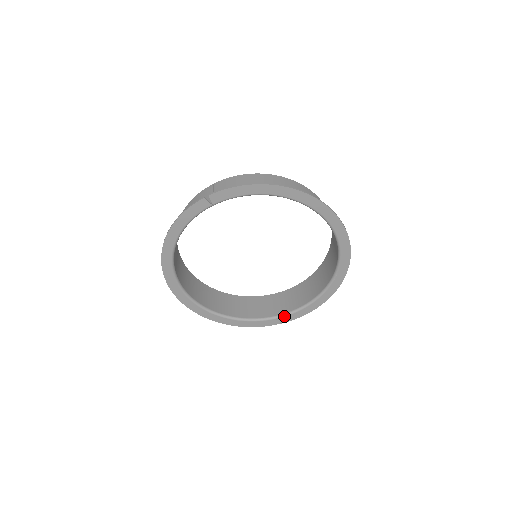
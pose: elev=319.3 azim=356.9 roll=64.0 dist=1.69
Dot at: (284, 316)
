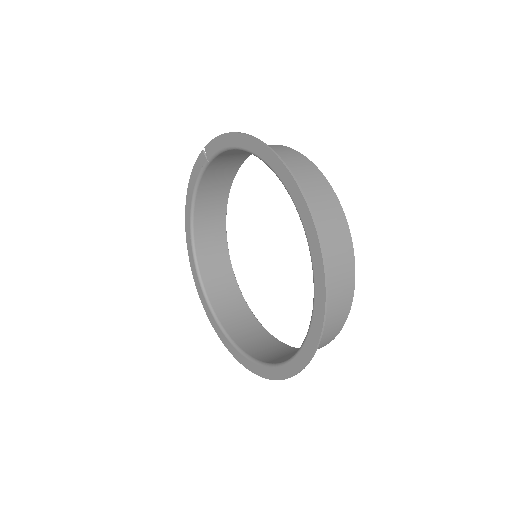
Dot at: (270, 366)
